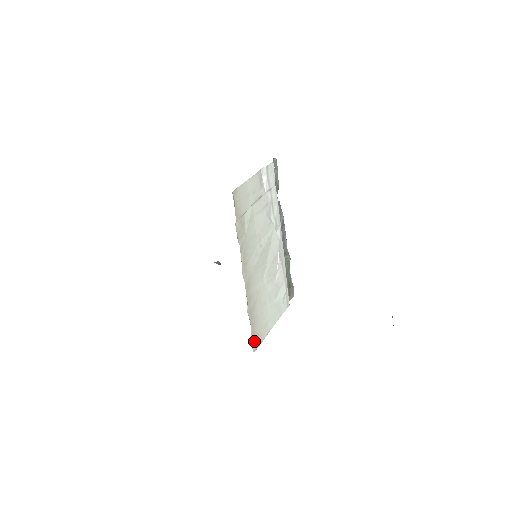
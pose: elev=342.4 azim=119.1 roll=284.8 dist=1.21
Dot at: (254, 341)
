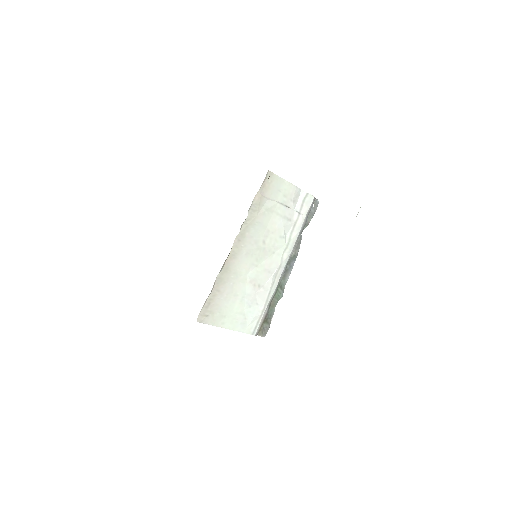
Dot at: (204, 312)
